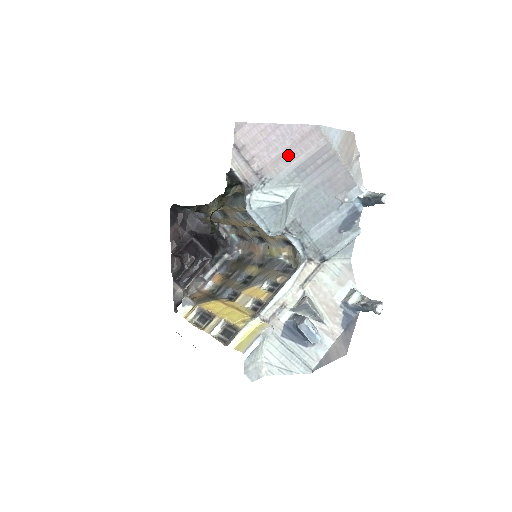
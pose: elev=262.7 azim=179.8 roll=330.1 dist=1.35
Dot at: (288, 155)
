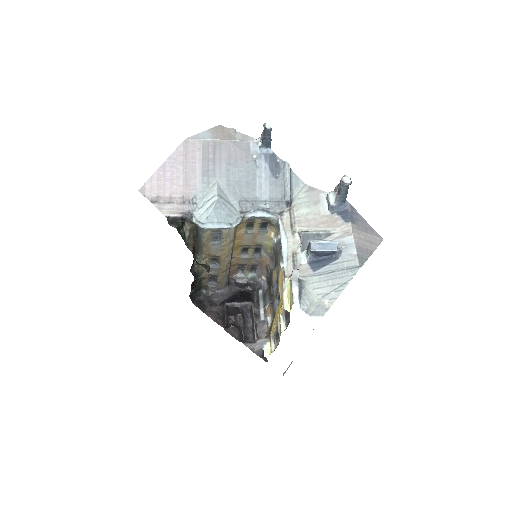
Dot at: (189, 173)
